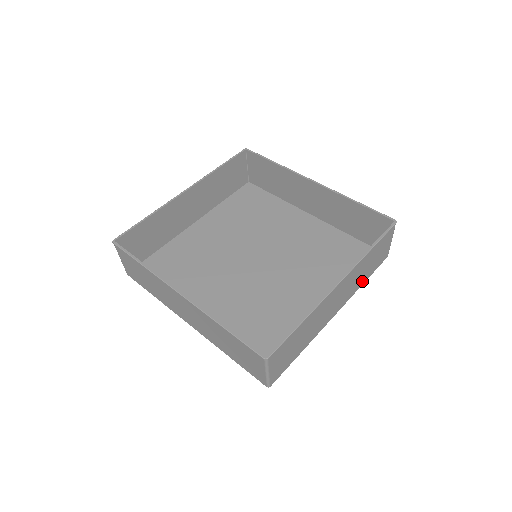
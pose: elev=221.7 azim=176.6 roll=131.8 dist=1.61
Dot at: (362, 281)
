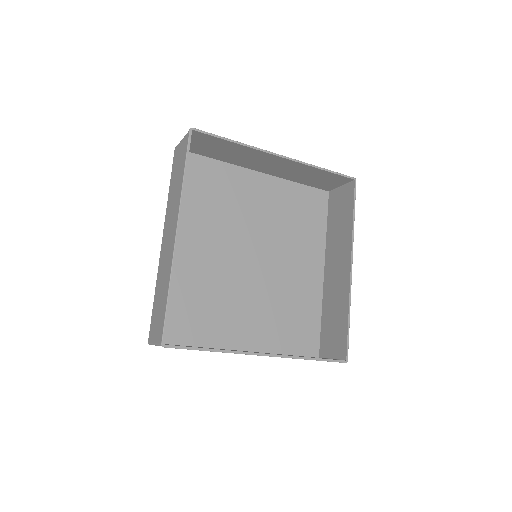
Dot at: occluded
